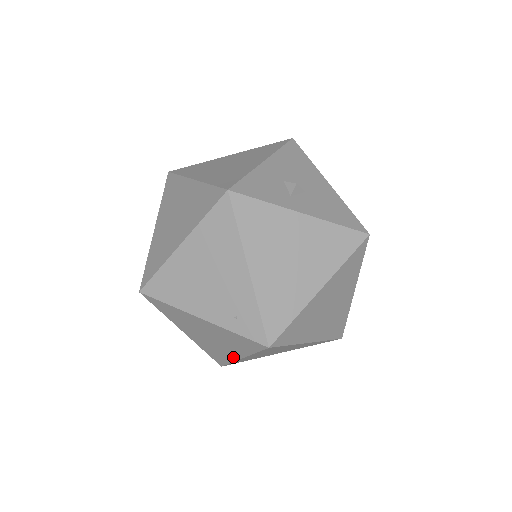
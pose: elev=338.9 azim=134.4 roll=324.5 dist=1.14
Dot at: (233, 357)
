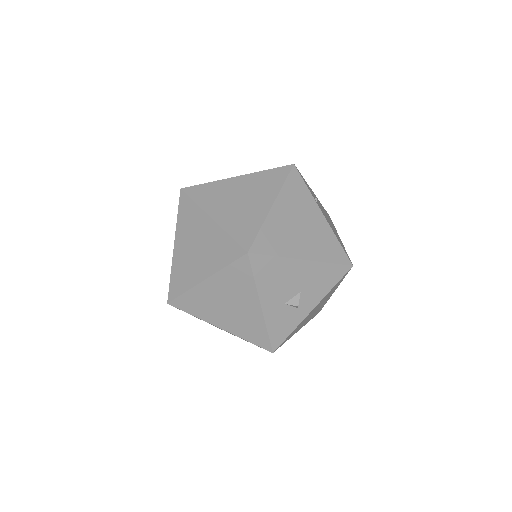
Dot at: occluded
